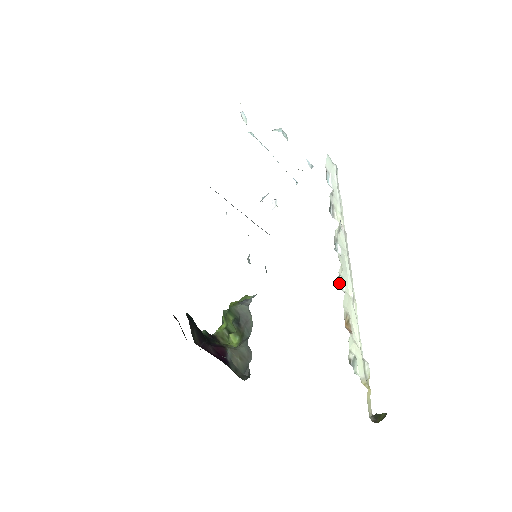
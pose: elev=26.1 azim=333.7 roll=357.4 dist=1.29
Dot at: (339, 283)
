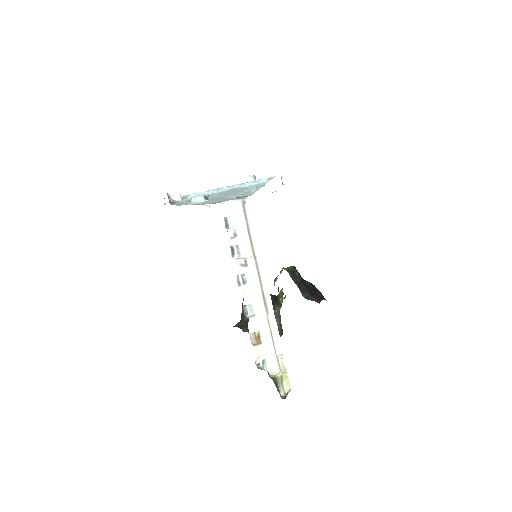
Dot at: (247, 311)
